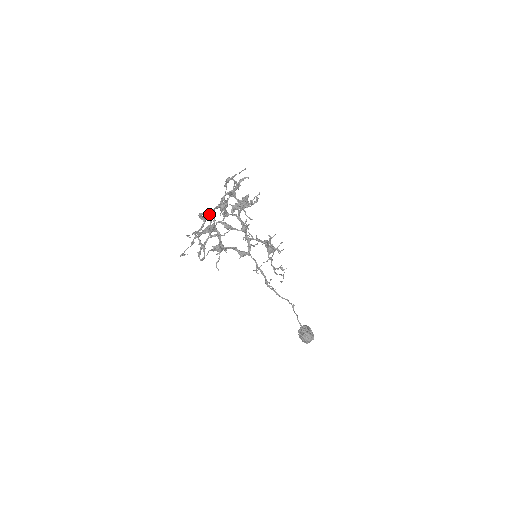
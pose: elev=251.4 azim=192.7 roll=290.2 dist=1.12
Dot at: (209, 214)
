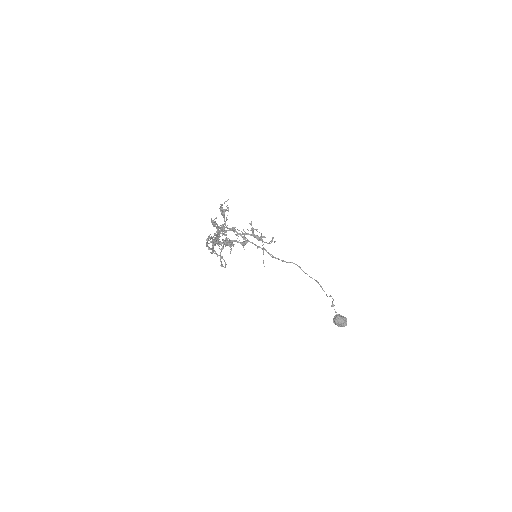
Dot at: (211, 237)
